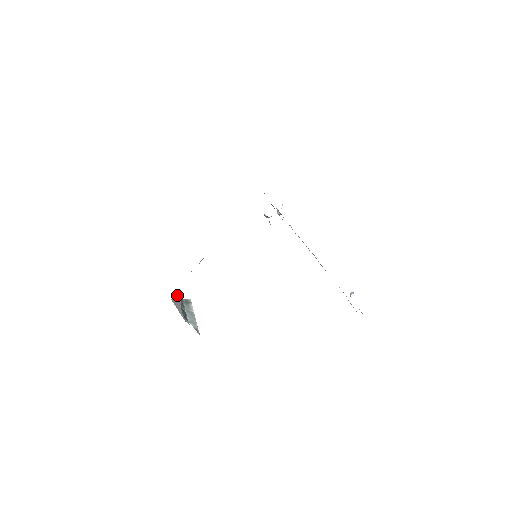
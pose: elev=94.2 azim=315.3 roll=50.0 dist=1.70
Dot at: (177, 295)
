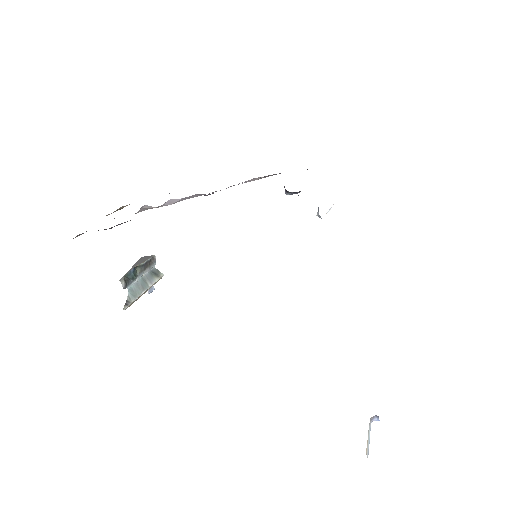
Dot at: (149, 256)
